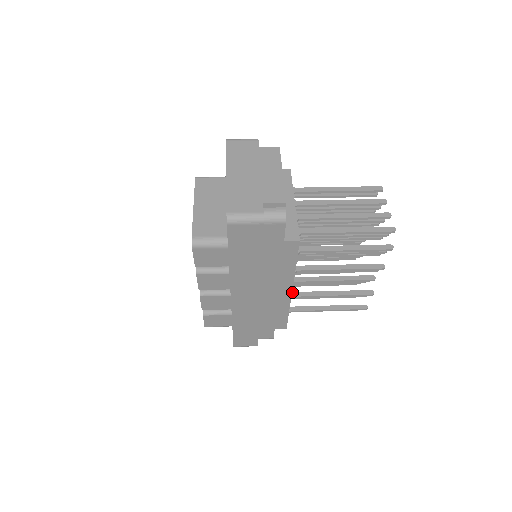
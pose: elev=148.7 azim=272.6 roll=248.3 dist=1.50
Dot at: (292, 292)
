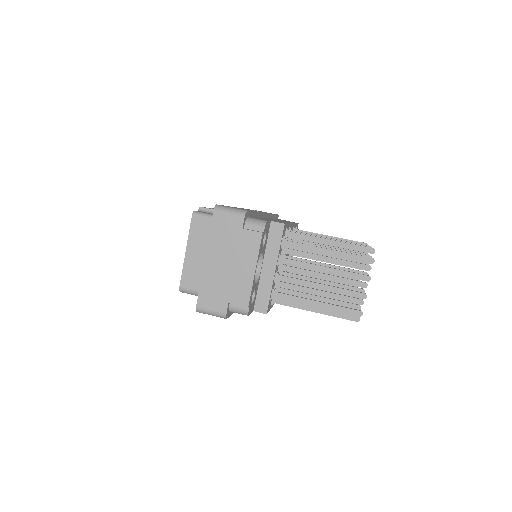
Dot at: occluded
